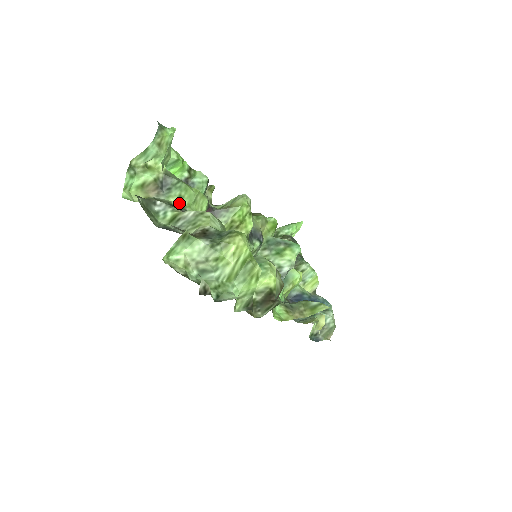
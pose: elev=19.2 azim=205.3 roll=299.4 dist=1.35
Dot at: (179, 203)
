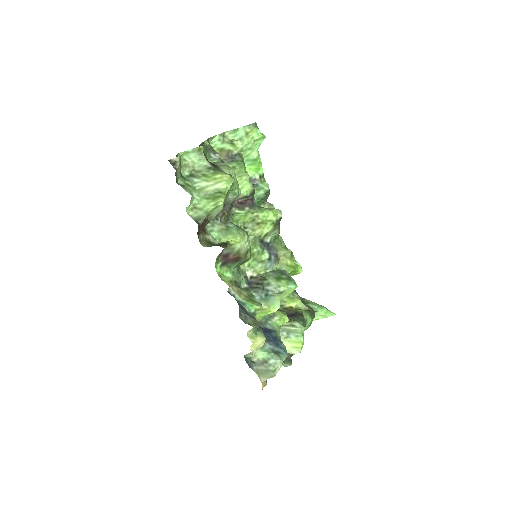
Dot at: occluded
